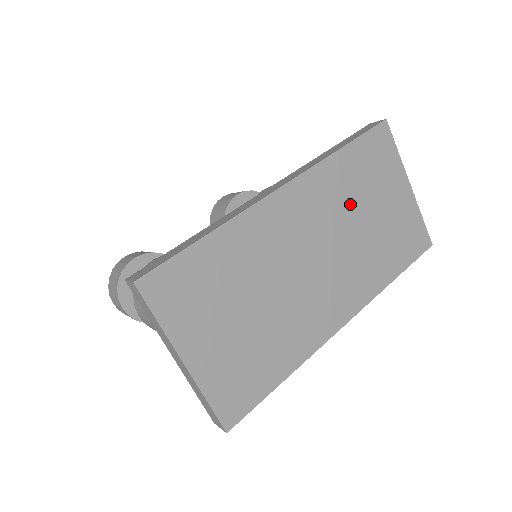
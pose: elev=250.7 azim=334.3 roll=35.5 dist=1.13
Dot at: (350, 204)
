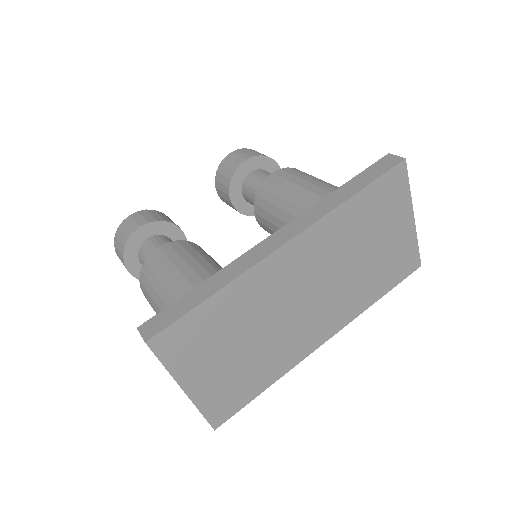
Dot at: (351, 245)
